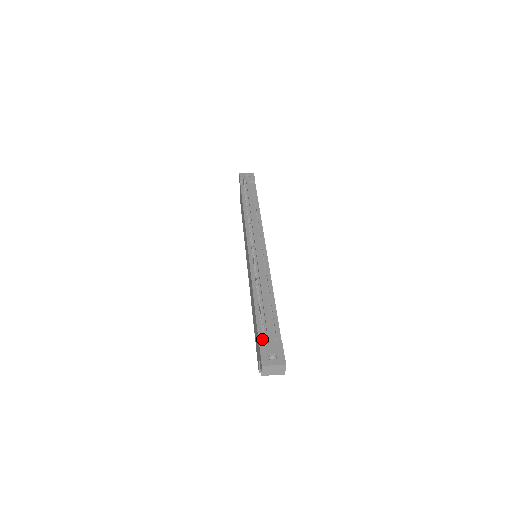
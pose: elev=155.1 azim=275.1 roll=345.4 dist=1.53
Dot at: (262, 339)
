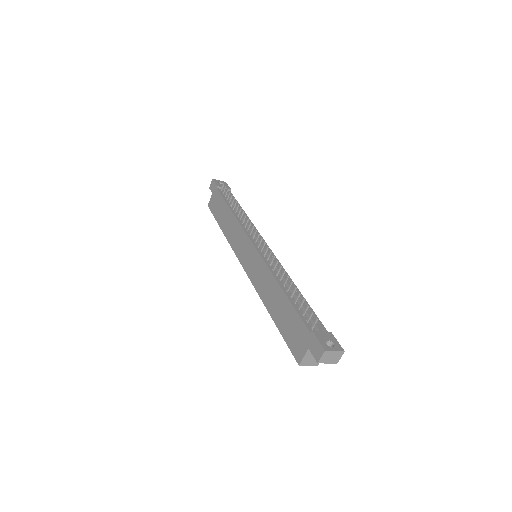
Dot at: (310, 327)
